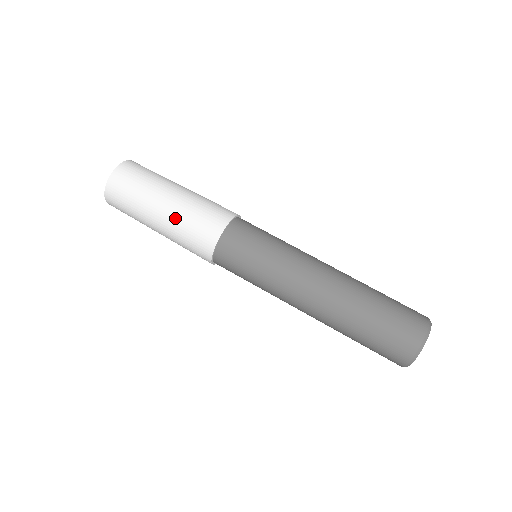
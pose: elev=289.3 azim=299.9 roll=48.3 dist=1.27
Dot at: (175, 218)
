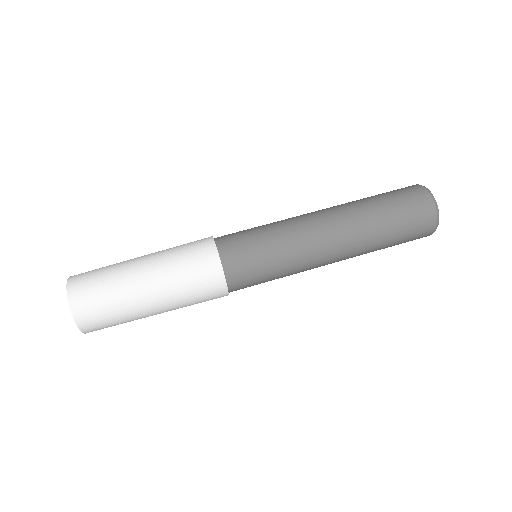
Dot at: (167, 283)
